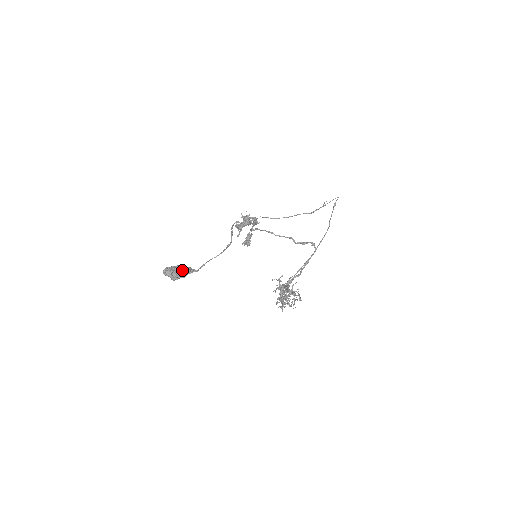
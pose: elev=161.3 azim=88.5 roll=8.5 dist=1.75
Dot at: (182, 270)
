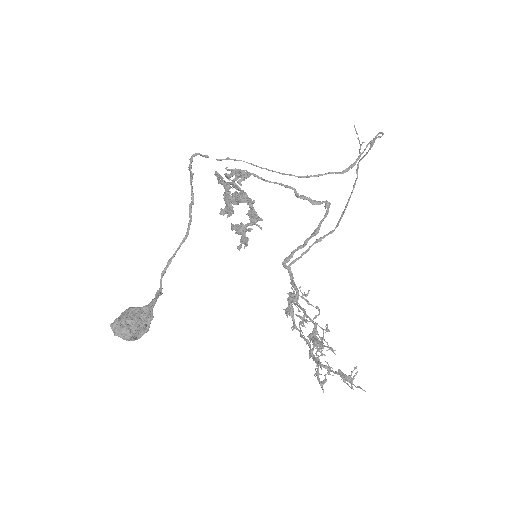
Dot at: (146, 320)
